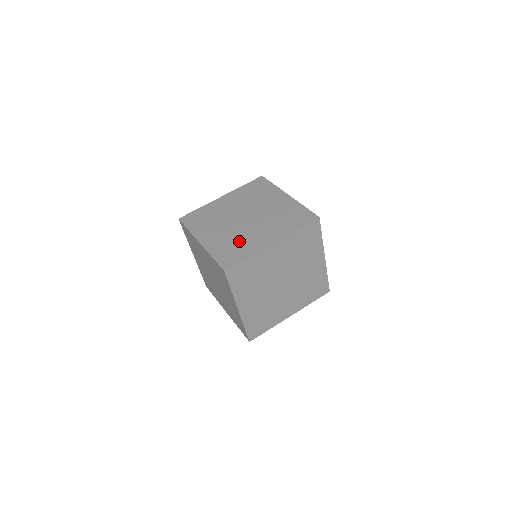
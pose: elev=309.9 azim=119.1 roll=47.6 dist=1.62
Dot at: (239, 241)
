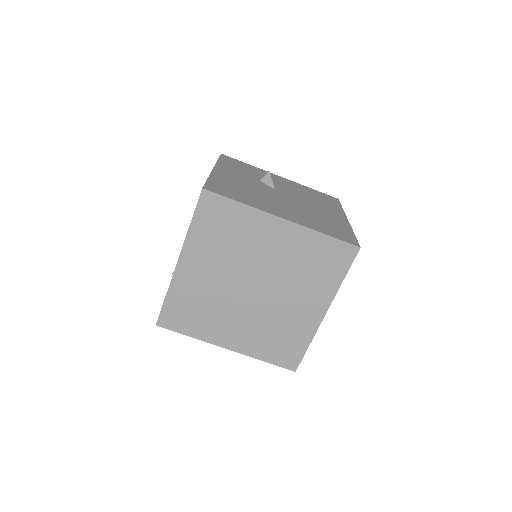
Dot at: (278, 329)
